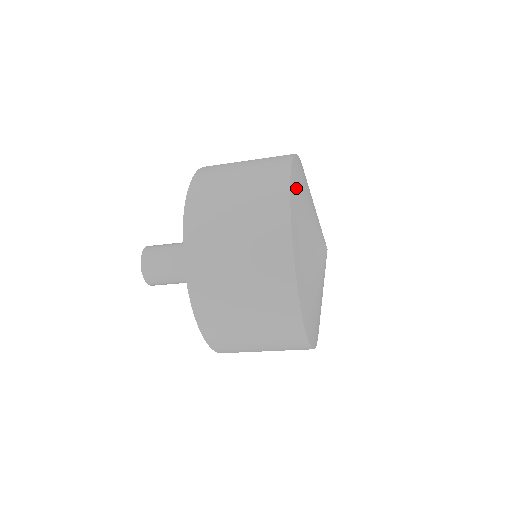
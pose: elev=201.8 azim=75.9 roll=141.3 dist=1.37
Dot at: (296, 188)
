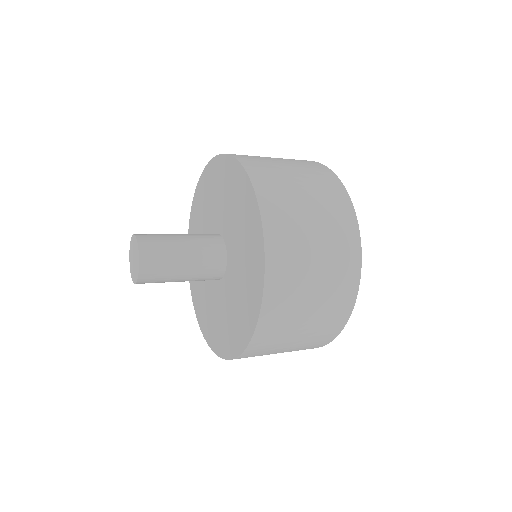
Dot at: occluded
